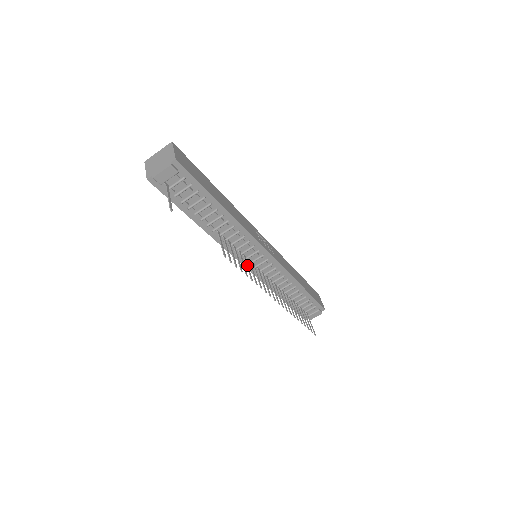
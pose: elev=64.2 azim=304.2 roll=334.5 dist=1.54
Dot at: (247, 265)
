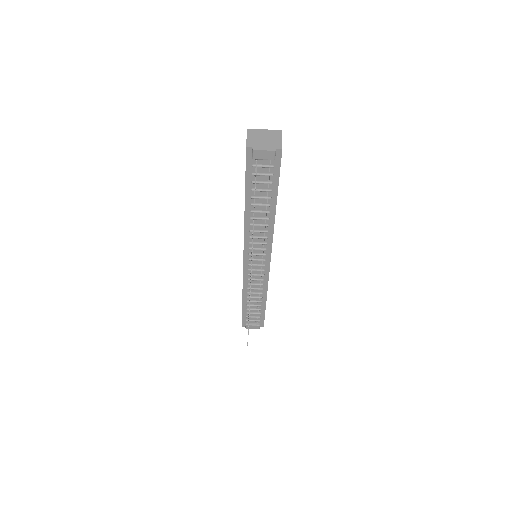
Dot at: occluded
